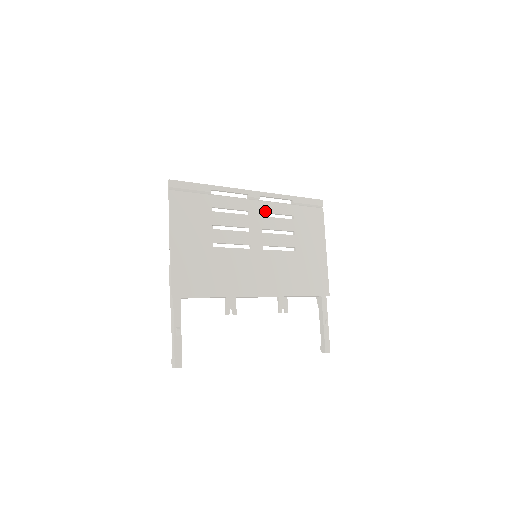
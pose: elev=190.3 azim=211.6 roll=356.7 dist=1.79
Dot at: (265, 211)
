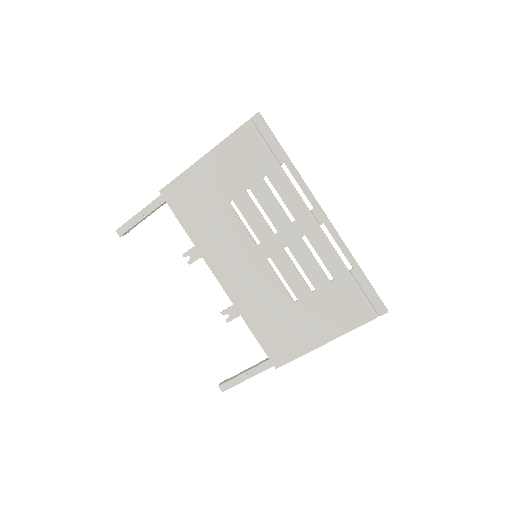
Dot at: (311, 240)
